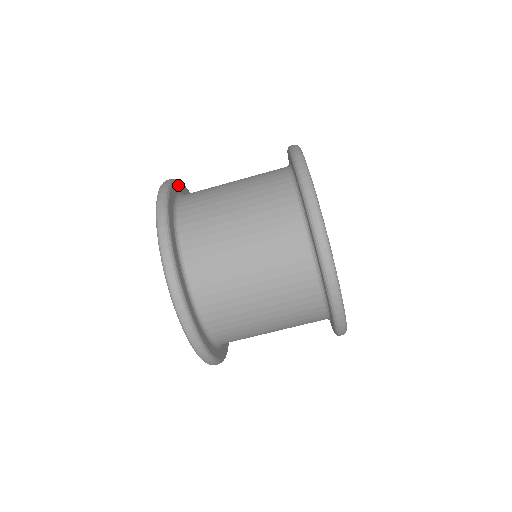
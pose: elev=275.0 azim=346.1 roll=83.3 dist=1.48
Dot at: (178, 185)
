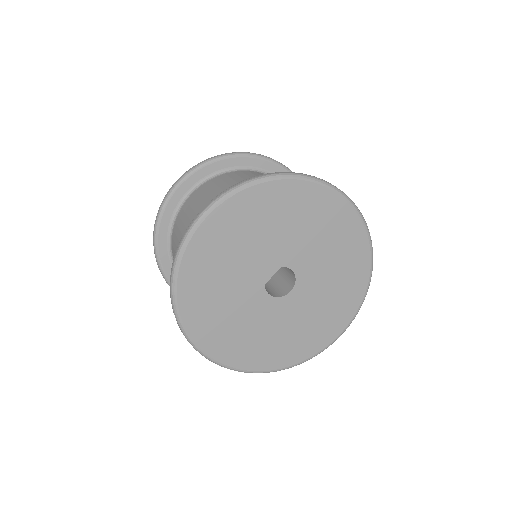
Dot at: (171, 202)
